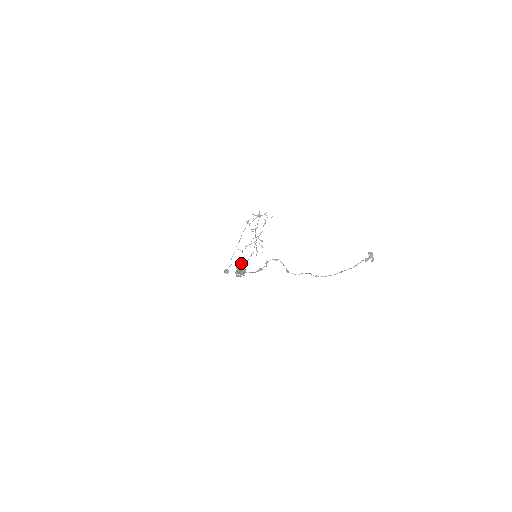
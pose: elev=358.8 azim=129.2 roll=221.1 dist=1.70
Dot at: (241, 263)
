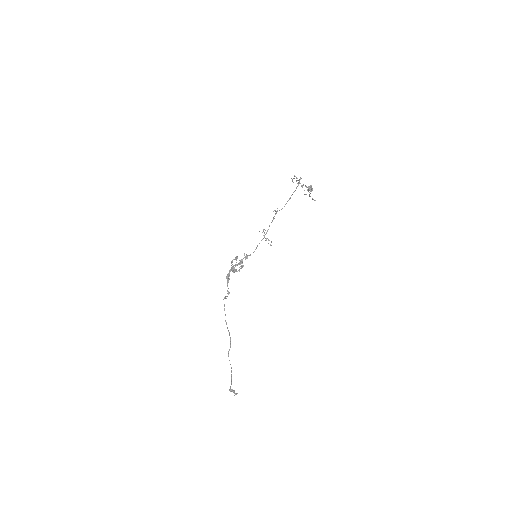
Dot at: (246, 255)
